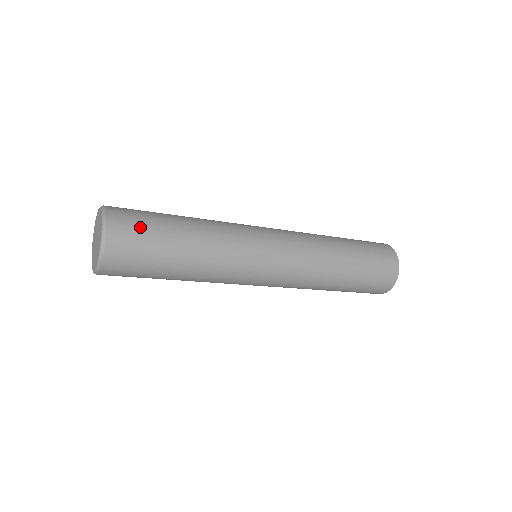
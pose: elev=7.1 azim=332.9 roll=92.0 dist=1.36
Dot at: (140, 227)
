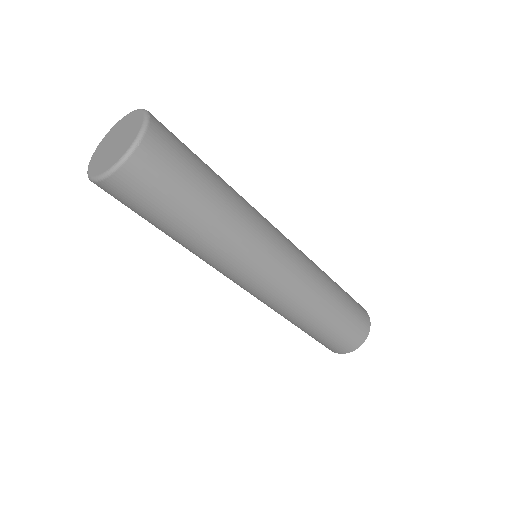
Dot at: (180, 149)
